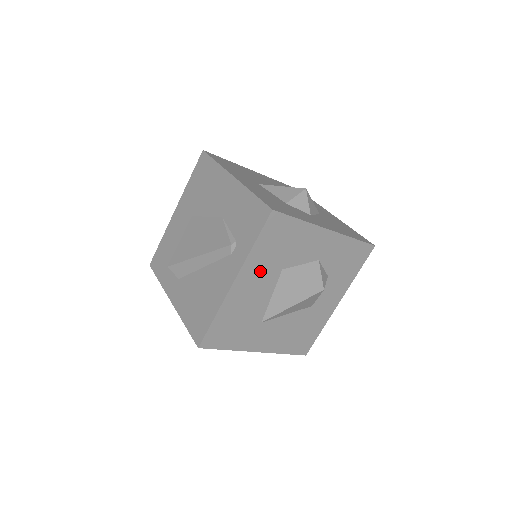
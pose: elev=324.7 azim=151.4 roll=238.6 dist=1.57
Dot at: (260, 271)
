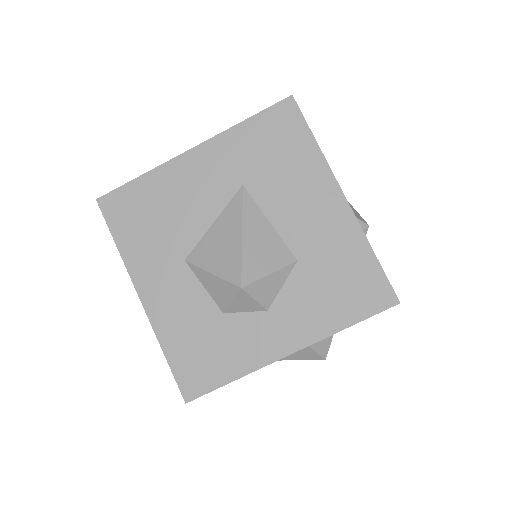
Dot at: occluded
